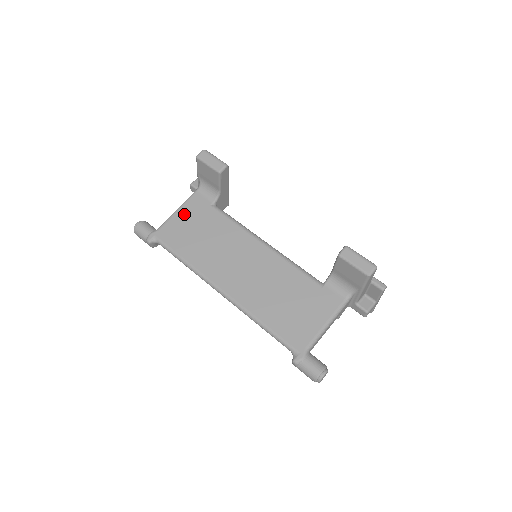
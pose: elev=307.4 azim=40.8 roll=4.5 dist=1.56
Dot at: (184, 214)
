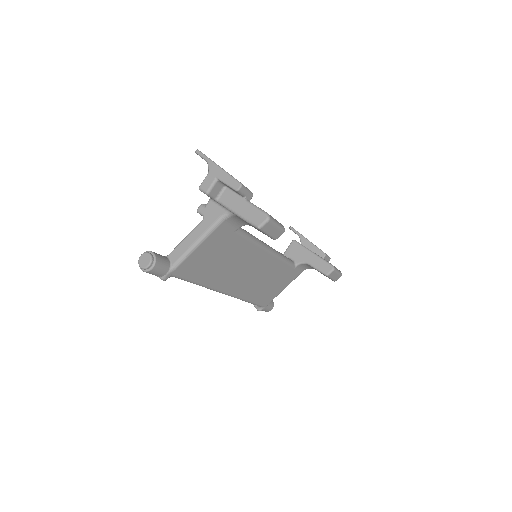
Dot at: (206, 247)
